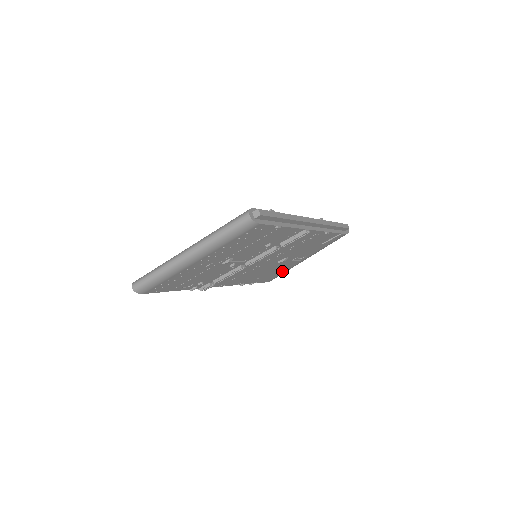
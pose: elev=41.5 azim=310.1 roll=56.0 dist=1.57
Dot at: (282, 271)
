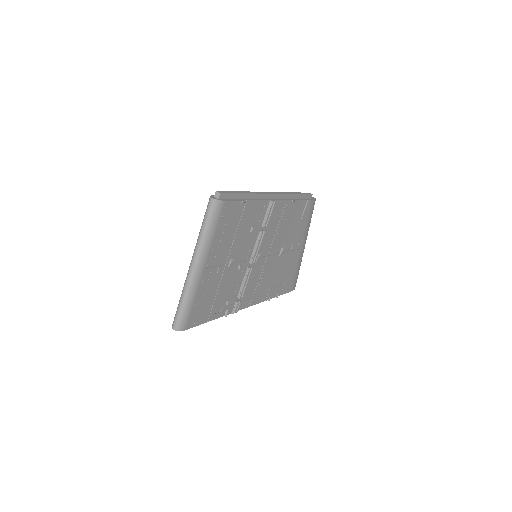
Dot at: (294, 270)
